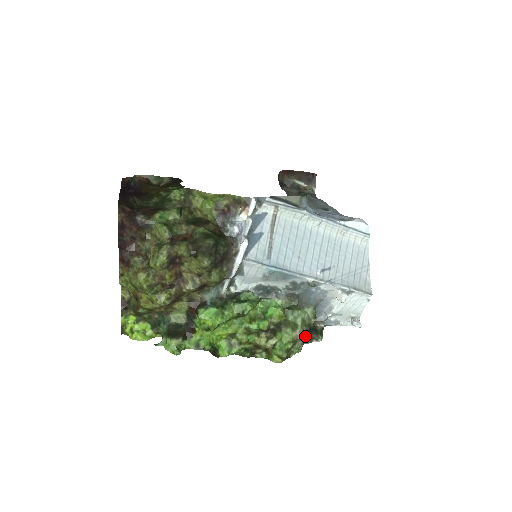
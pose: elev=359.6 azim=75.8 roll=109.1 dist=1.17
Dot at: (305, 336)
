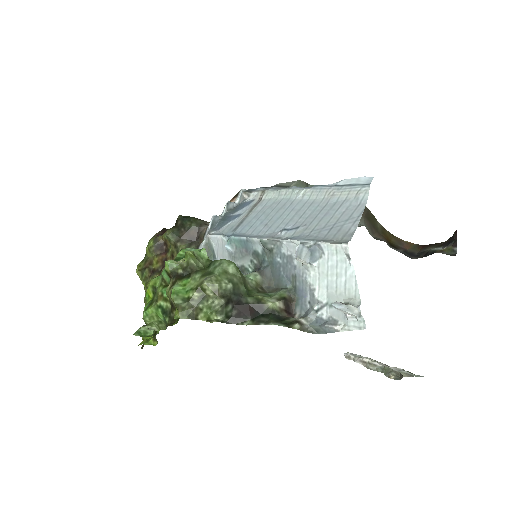
Dot at: (245, 311)
